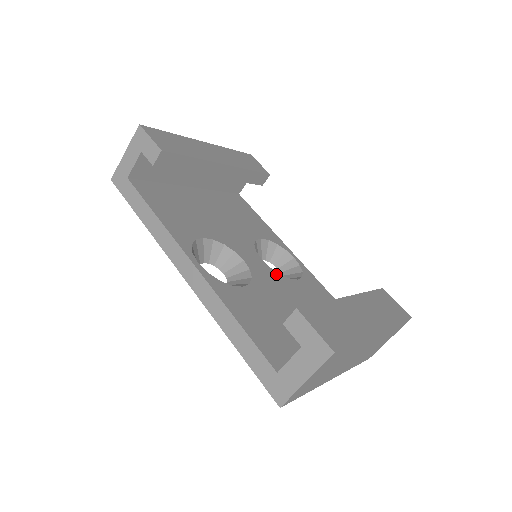
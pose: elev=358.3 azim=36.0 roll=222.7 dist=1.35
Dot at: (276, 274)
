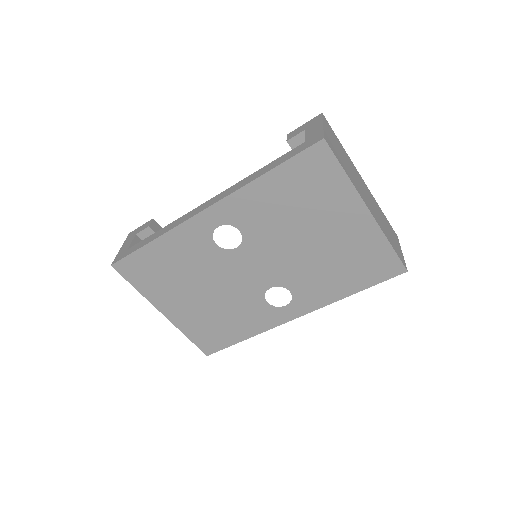
Dot at: occluded
